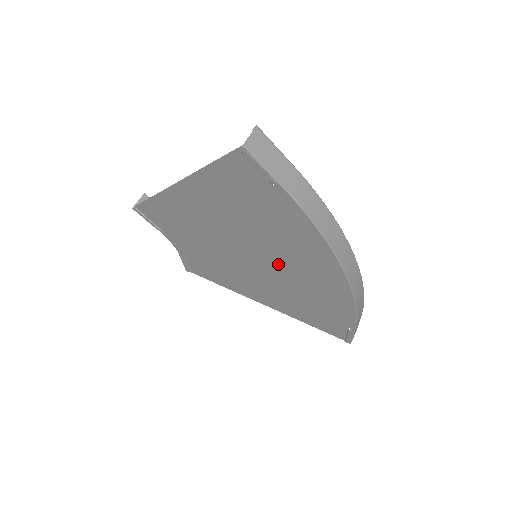
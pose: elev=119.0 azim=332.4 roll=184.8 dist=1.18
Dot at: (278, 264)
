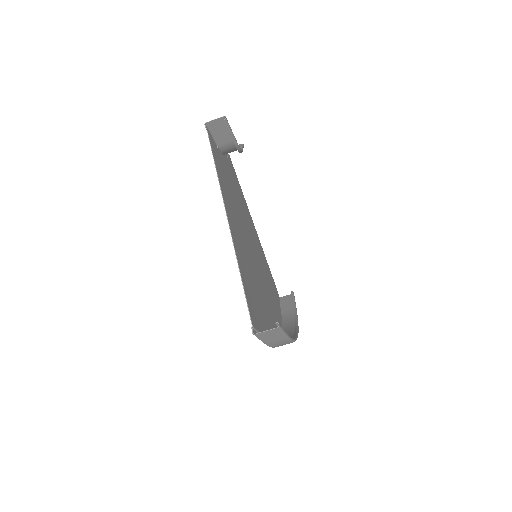
Dot at: (261, 279)
